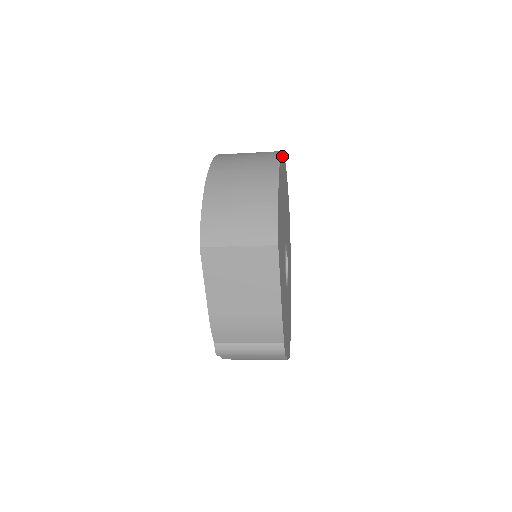
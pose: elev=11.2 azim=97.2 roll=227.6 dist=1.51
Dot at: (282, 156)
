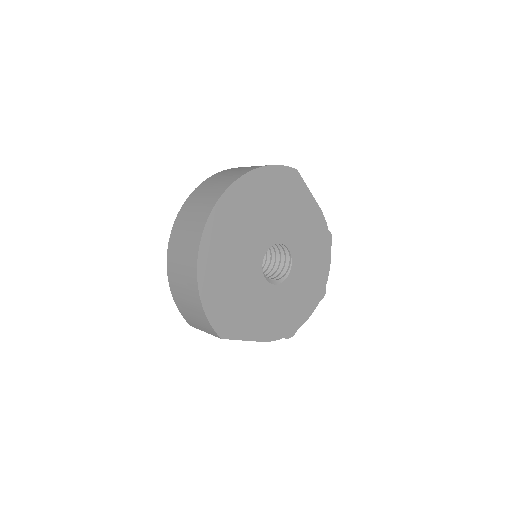
Dot at: (208, 227)
